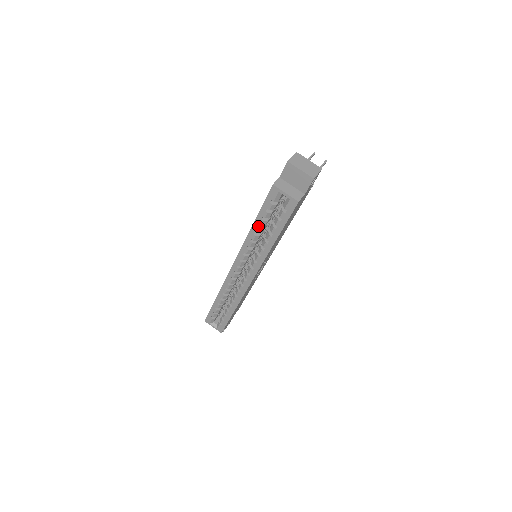
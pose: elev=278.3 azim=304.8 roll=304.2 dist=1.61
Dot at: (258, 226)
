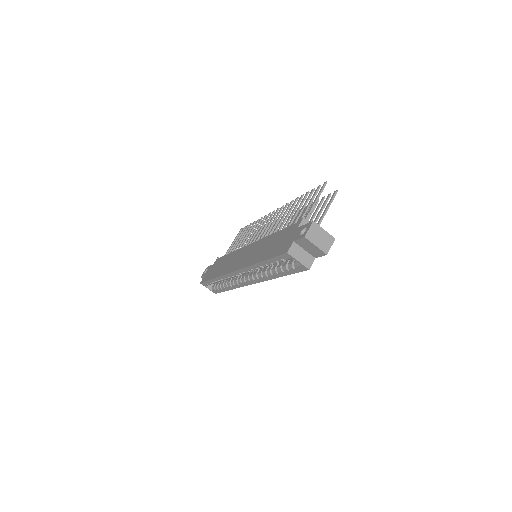
Dot at: (266, 264)
